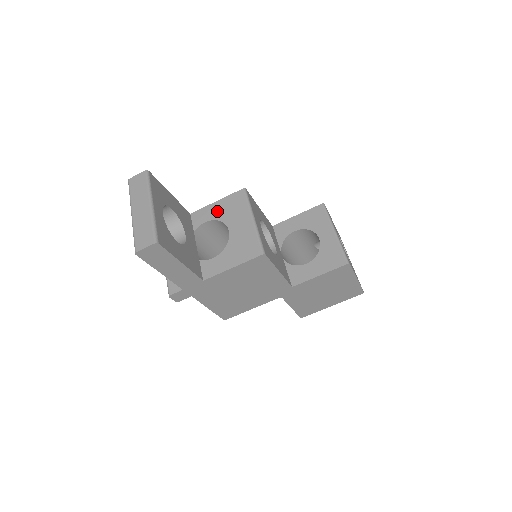
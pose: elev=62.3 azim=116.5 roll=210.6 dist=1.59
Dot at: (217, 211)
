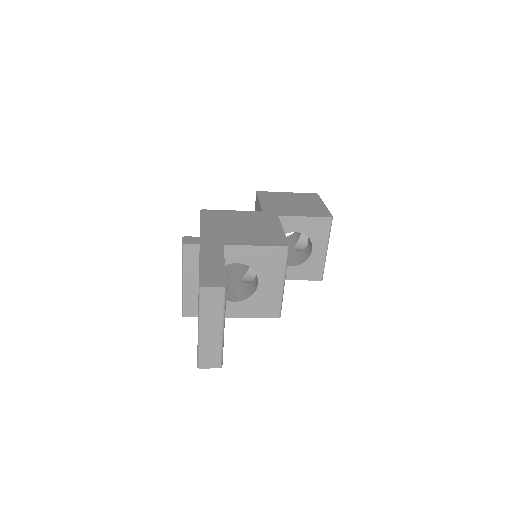
Dot at: (253, 258)
